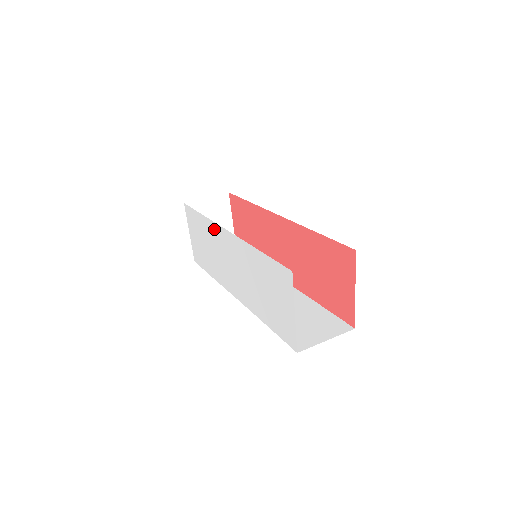
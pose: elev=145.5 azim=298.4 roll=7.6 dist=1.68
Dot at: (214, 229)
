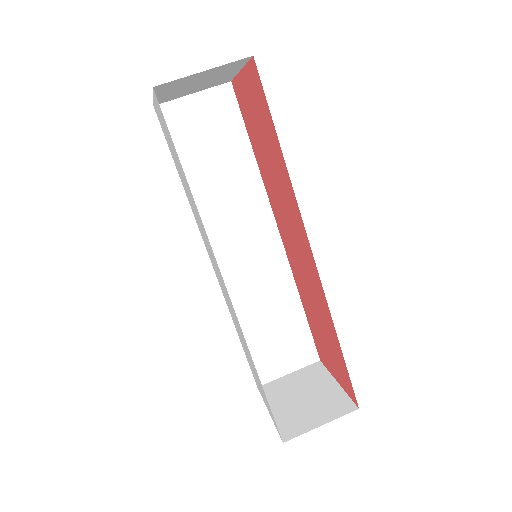
Dot at: (207, 238)
